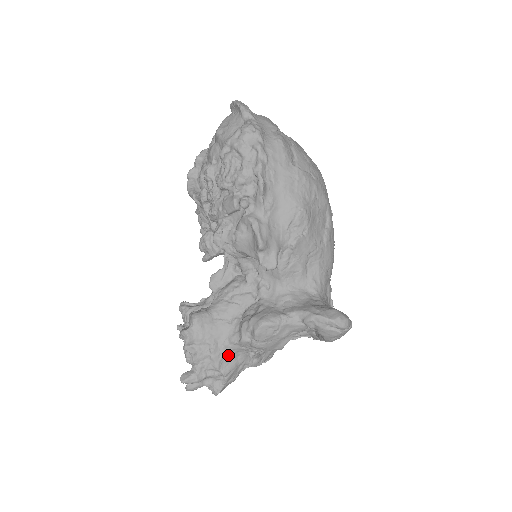
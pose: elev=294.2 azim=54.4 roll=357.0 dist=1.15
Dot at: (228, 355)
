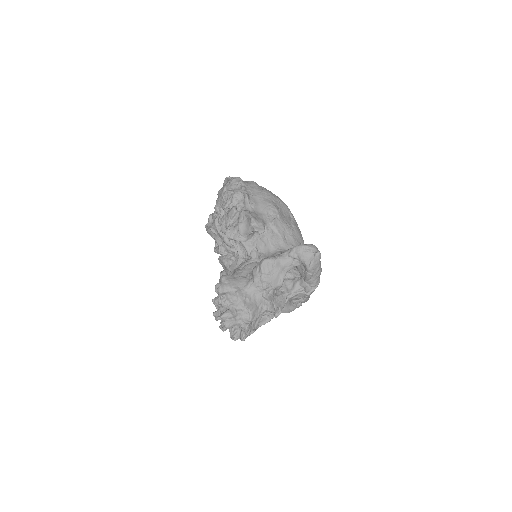
Dot at: (249, 296)
